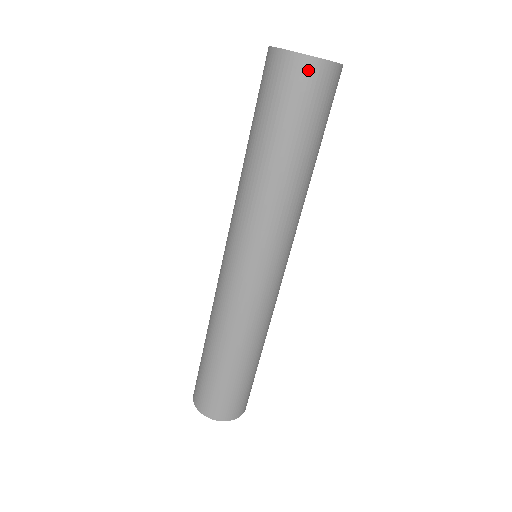
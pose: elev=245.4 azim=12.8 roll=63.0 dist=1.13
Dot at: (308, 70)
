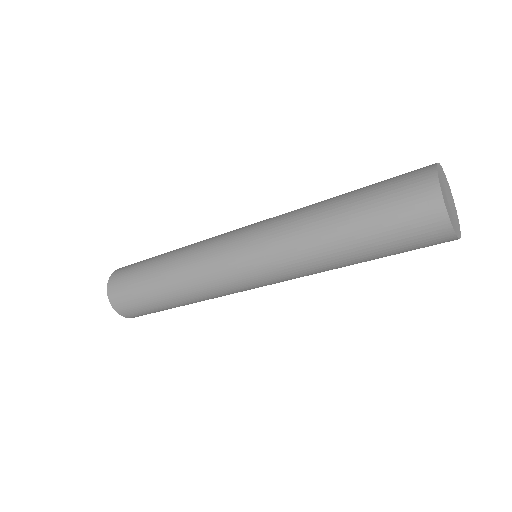
Dot at: (443, 239)
